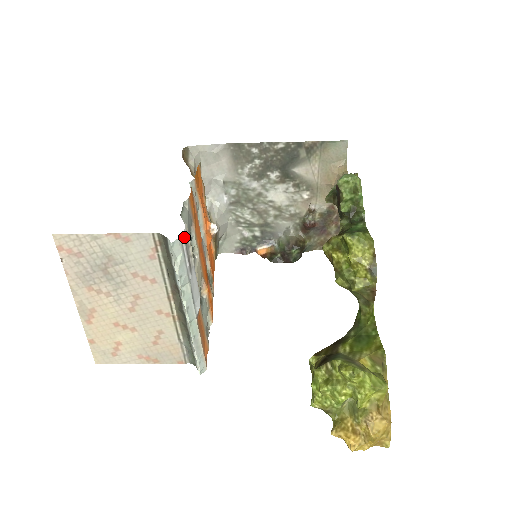
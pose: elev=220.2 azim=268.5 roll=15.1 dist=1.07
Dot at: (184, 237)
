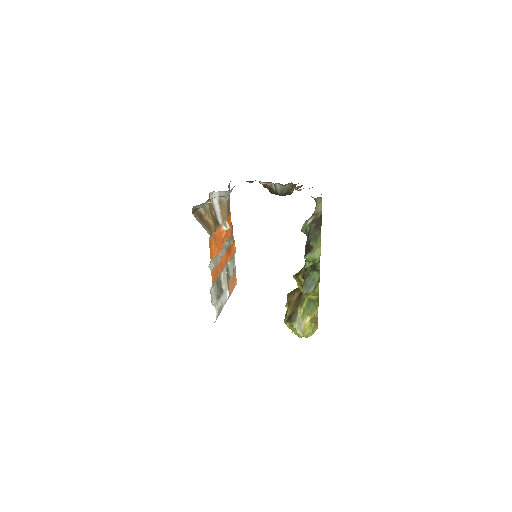
Dot at: occluded
